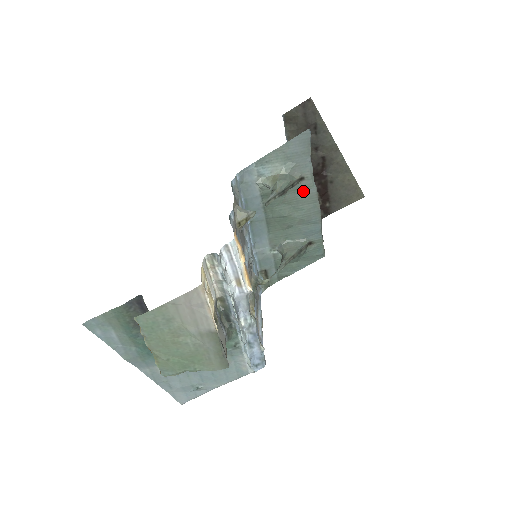
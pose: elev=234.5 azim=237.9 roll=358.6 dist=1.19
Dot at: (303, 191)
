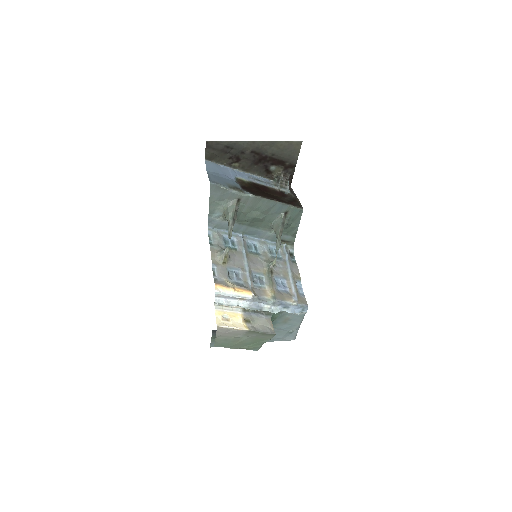
Dot at: (247, 202)
